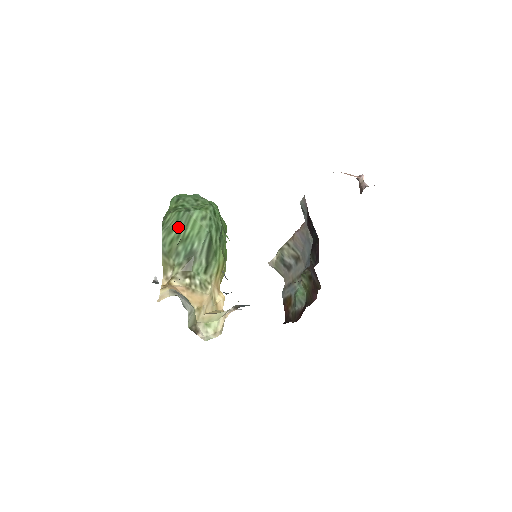
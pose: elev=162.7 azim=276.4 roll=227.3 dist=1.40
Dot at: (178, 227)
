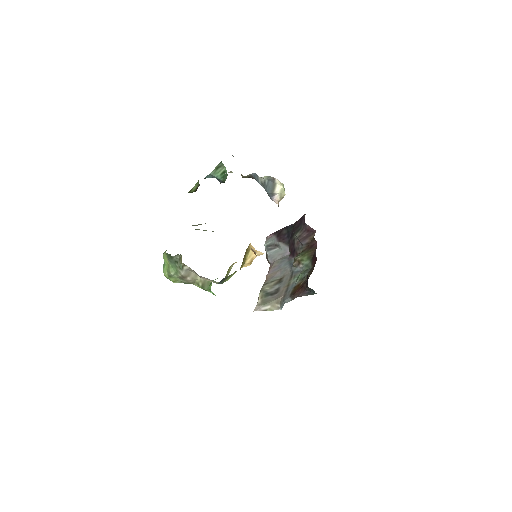
Dot at: occluded
